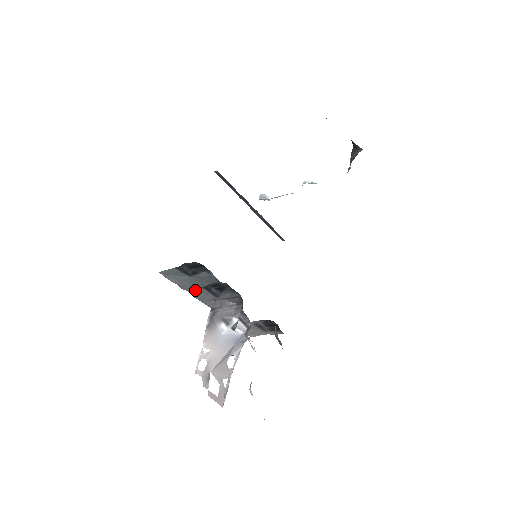
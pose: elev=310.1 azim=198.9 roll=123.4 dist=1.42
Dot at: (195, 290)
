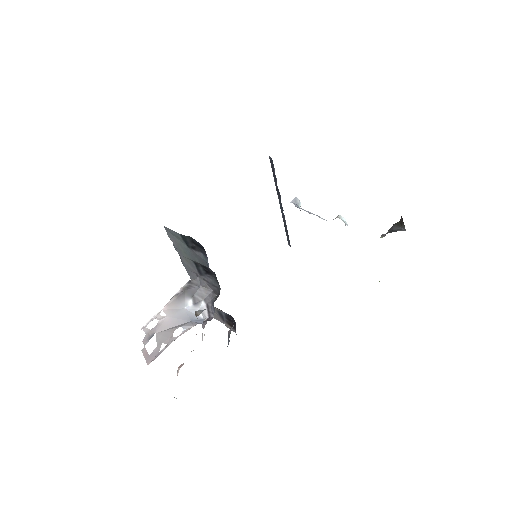
Dot at: (185, 258)
